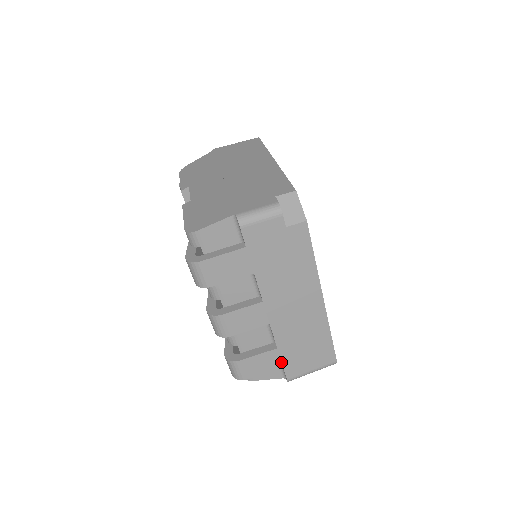
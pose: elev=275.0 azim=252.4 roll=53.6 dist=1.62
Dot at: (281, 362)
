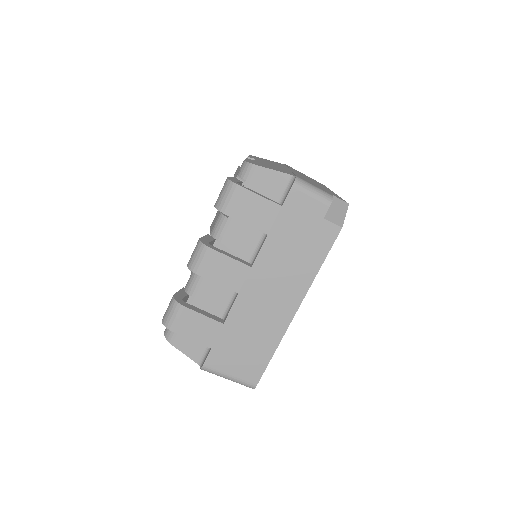
Dot at: (214, 341)
